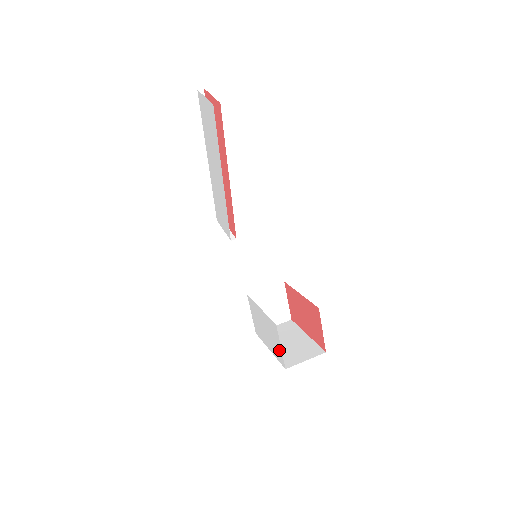
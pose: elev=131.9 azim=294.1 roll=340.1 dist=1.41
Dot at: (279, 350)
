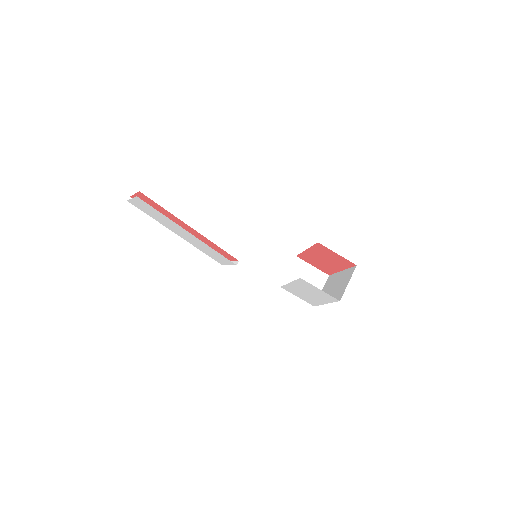
Dot at: (323, 294)
